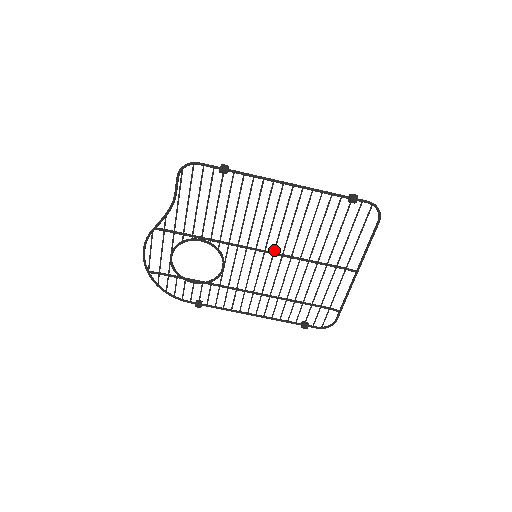
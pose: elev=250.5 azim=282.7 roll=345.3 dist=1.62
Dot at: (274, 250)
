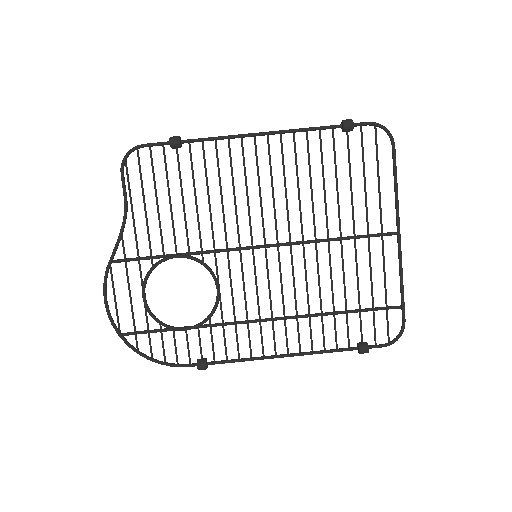
Dot at: (276, 238)
